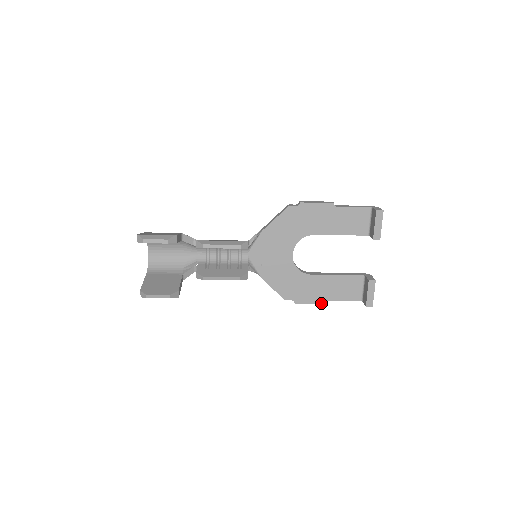
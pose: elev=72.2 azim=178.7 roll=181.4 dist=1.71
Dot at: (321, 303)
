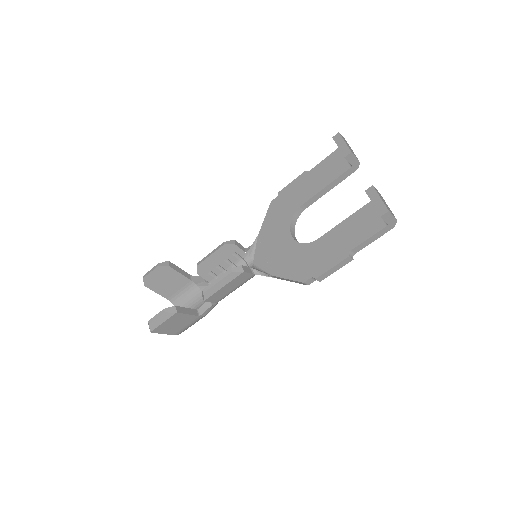
Dot at: (343, 259)
